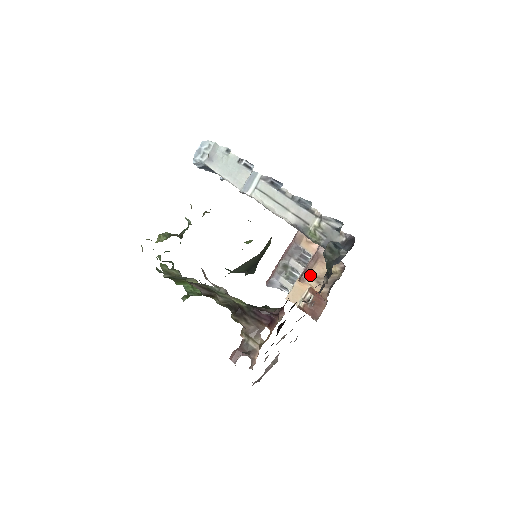
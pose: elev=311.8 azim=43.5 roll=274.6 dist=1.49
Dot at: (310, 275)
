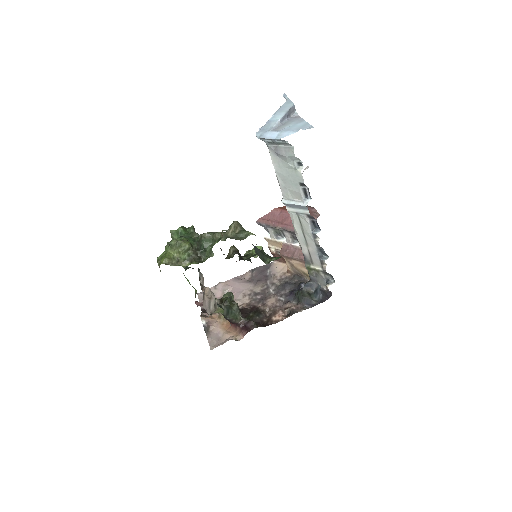
Dot at: (290, 261)
